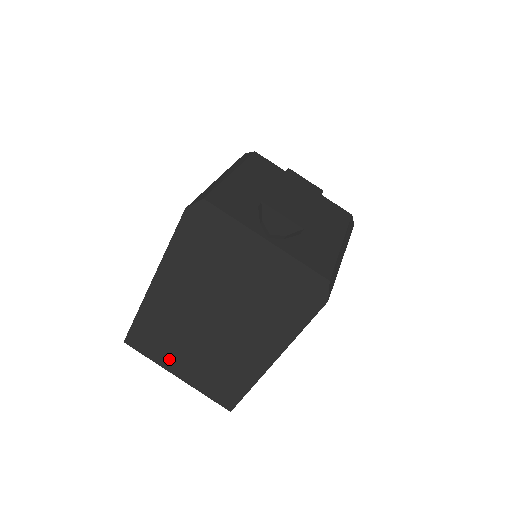
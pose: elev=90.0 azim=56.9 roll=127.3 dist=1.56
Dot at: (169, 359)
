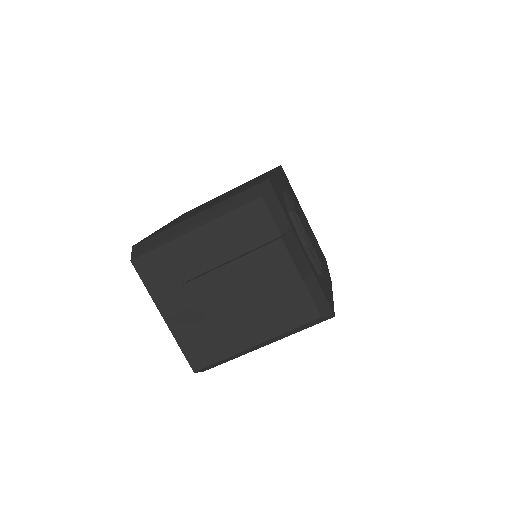
Dot at: occluded
